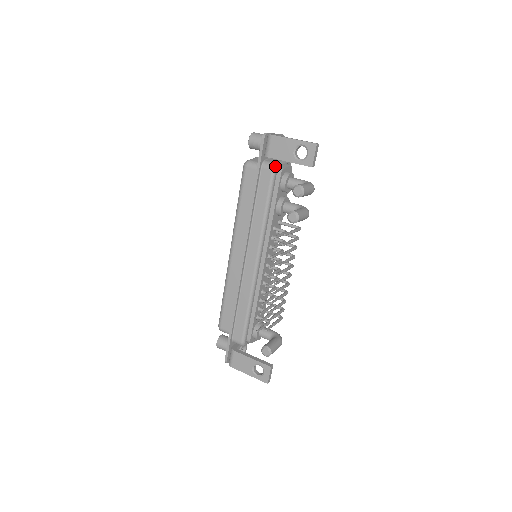
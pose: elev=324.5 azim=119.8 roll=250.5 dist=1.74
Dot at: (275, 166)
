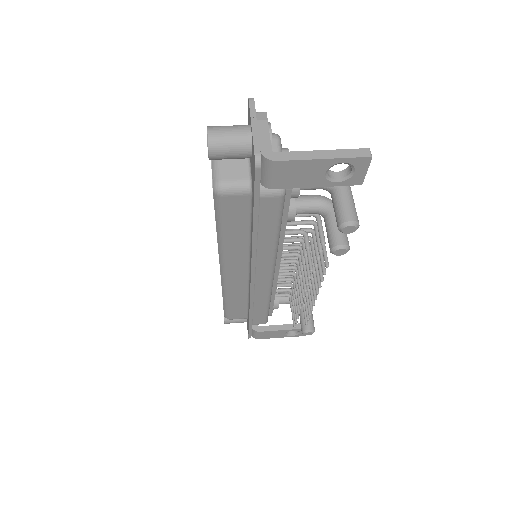
Dot at: (284, 189)
